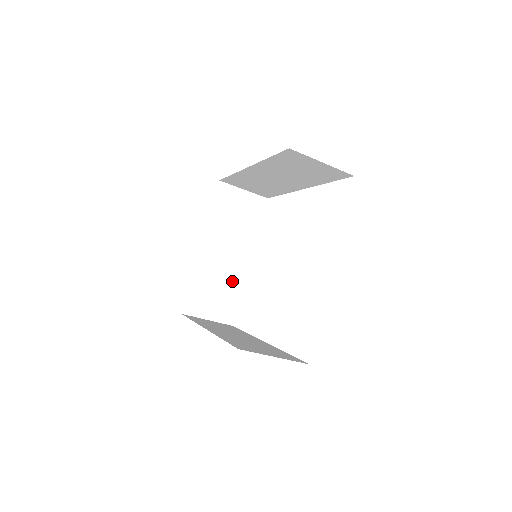
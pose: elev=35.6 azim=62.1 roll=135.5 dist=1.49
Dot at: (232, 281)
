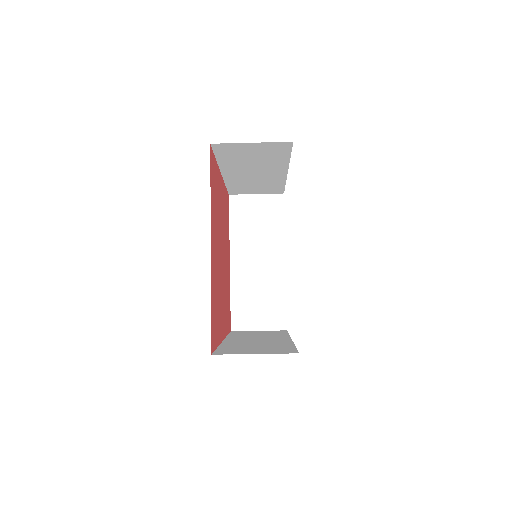
Dot at: (272, 286)
